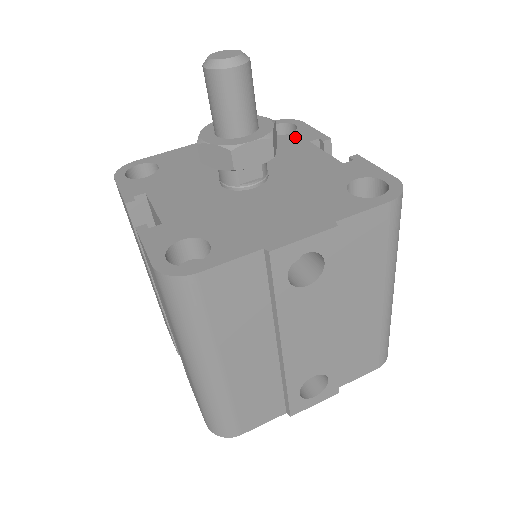
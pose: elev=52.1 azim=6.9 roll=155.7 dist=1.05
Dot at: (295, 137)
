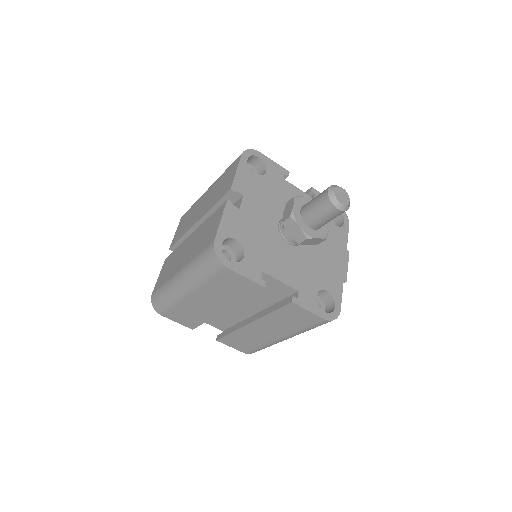
Dot at: (273, 175)
